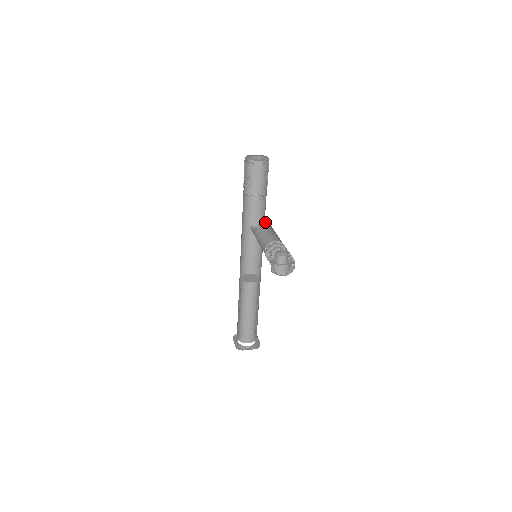
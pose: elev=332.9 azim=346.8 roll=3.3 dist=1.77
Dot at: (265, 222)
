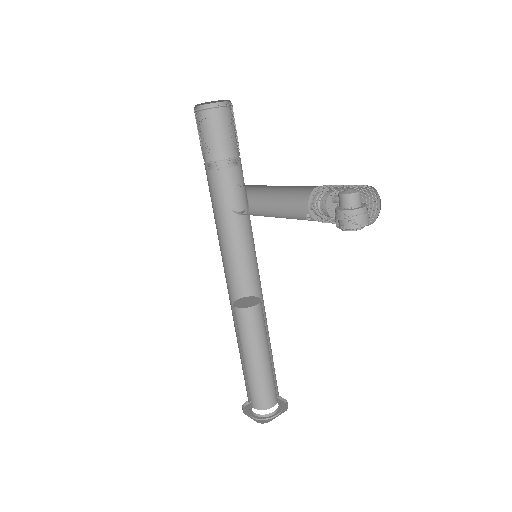
Dot at: (253, 199)
